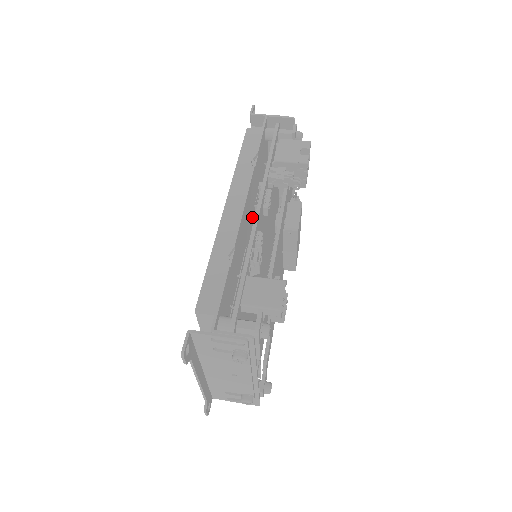
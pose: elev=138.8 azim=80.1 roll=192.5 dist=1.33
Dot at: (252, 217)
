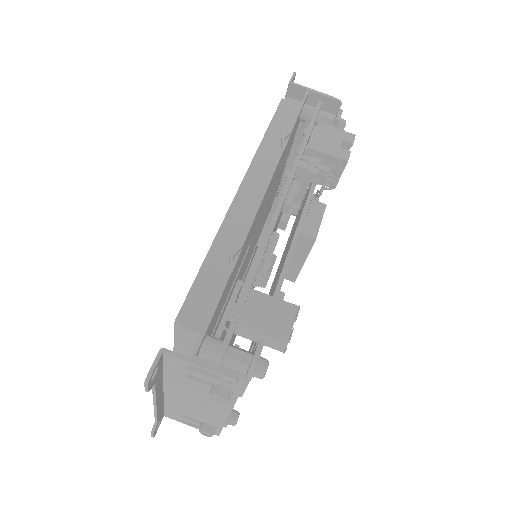
Dot at: (264, 208)
